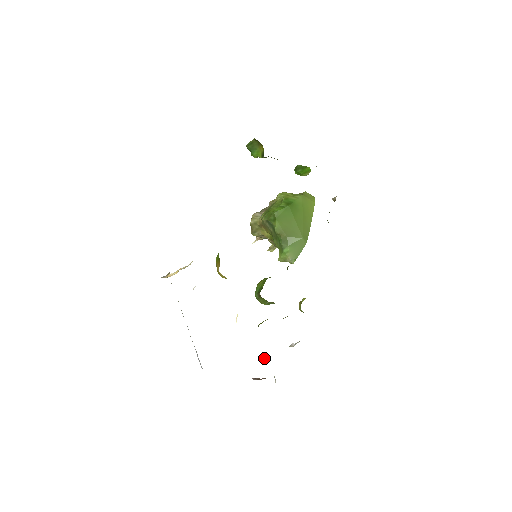
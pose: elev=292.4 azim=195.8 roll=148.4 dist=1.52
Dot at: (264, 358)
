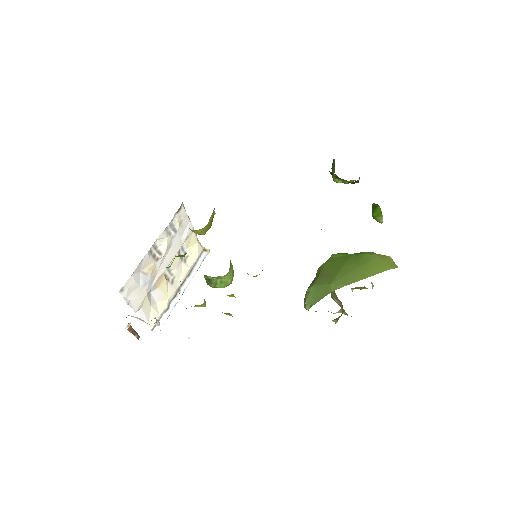
Dot at: occluded
